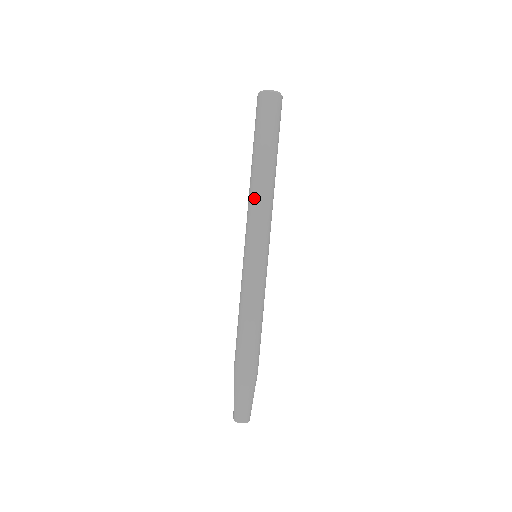
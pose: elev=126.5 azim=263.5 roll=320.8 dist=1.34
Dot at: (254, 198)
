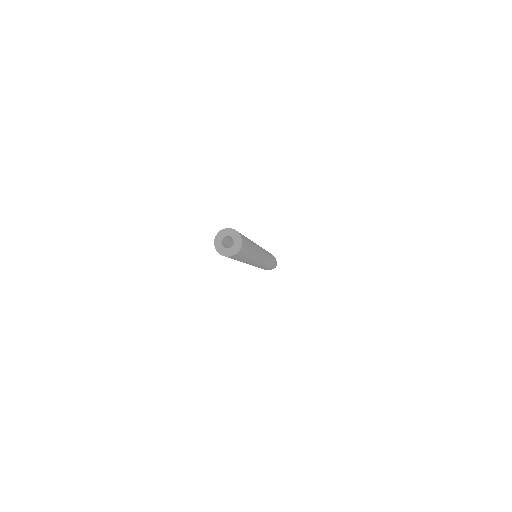
Dot at: occluded
